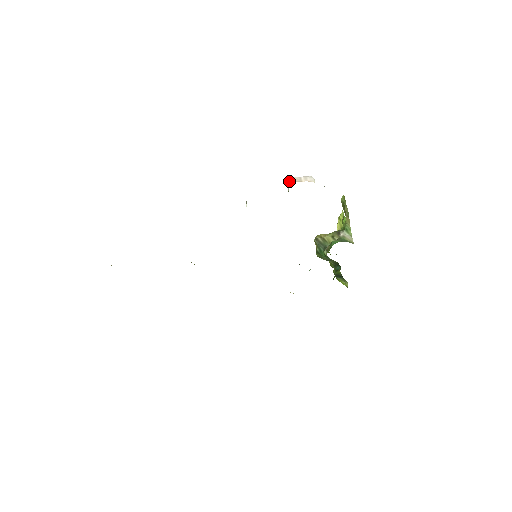
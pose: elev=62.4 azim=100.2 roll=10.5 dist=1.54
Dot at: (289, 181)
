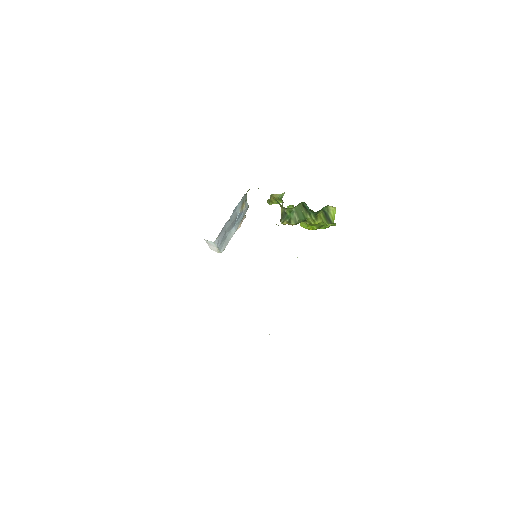
Dot at: occluded
